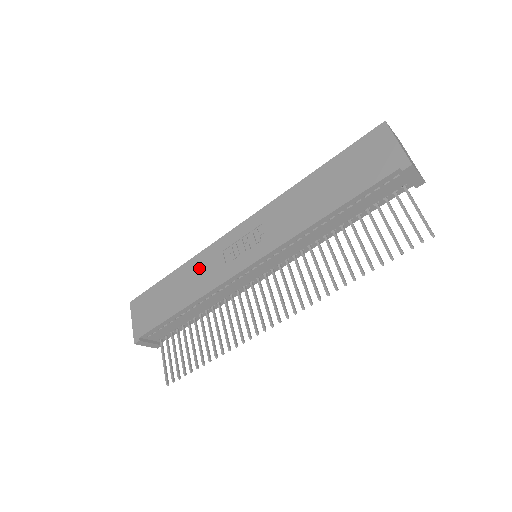
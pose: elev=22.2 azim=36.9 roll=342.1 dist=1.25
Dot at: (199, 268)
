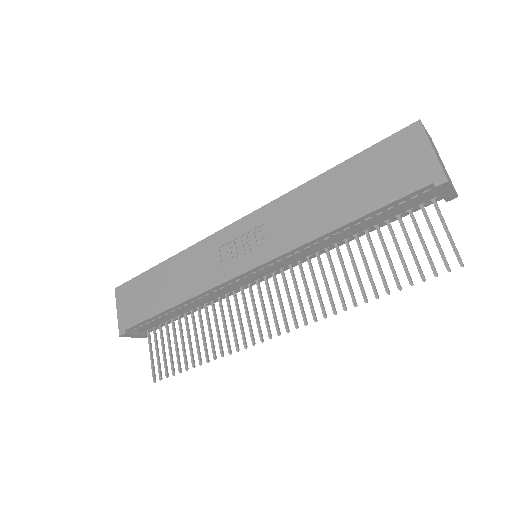
Dot at: (192, 263)
